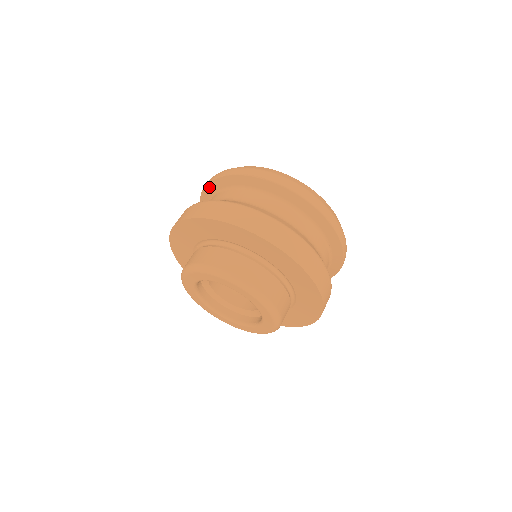
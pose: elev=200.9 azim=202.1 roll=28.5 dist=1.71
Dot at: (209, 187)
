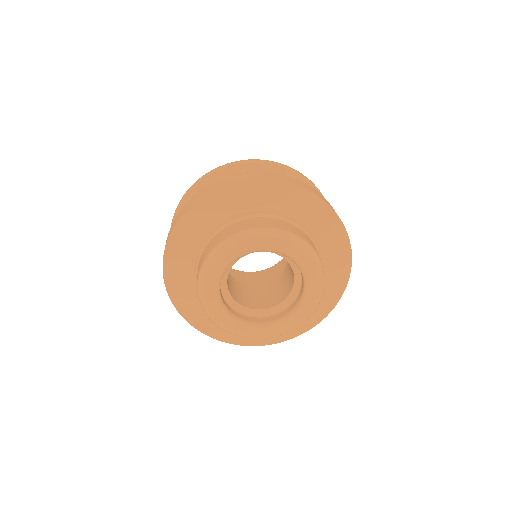
Dot at: (203, 183)
